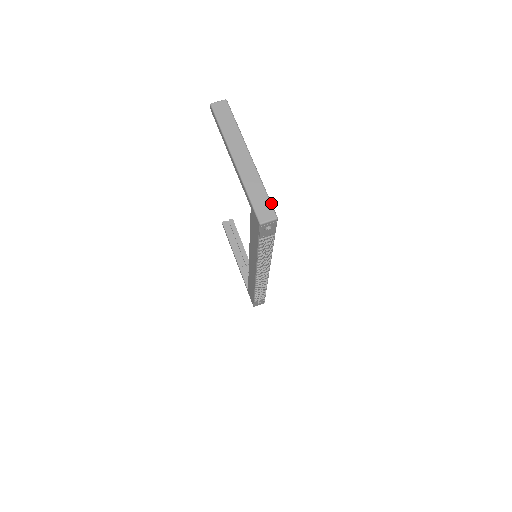
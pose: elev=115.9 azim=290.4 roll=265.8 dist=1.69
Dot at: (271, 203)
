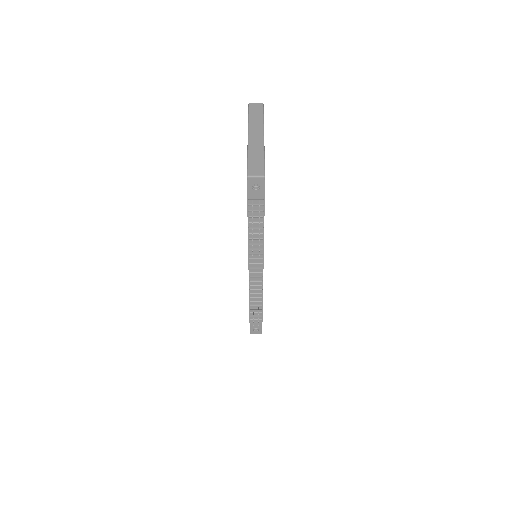
Dot at: (264, 166)
